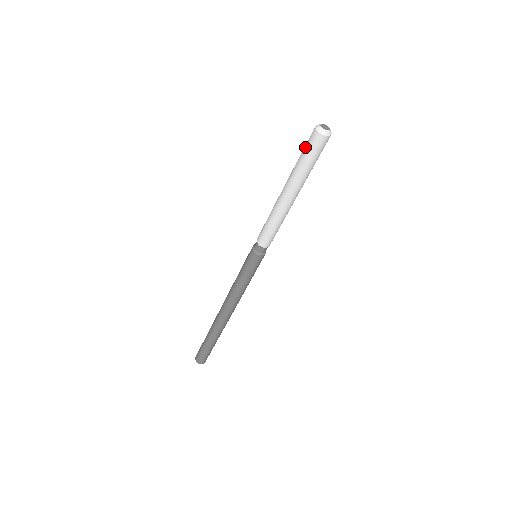
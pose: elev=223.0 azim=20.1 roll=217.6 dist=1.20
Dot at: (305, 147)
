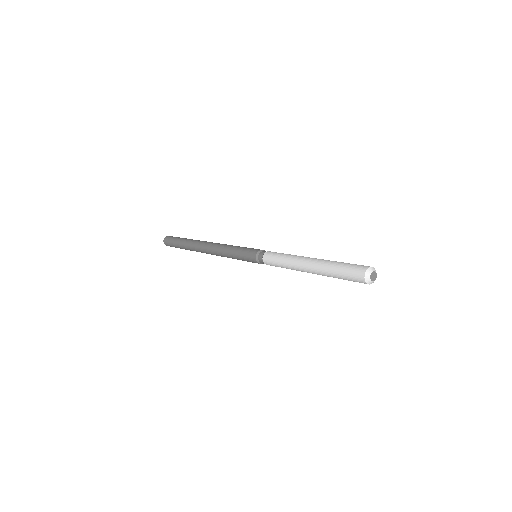
Dot at: (349, 280)
